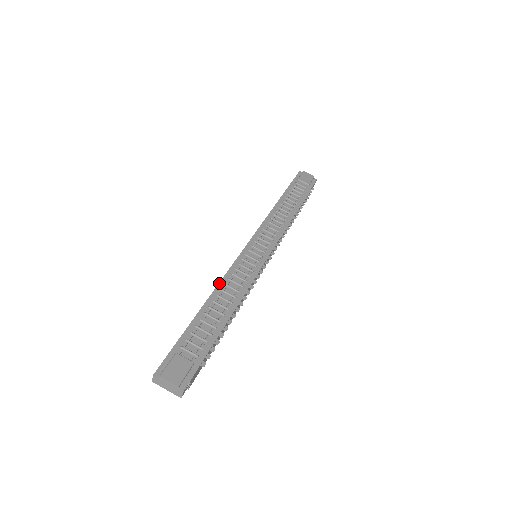
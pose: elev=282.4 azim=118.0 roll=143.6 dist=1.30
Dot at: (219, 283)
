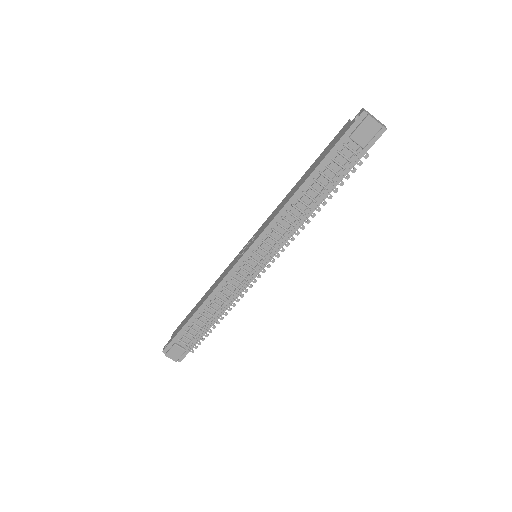
Dot at: (210, 294)
